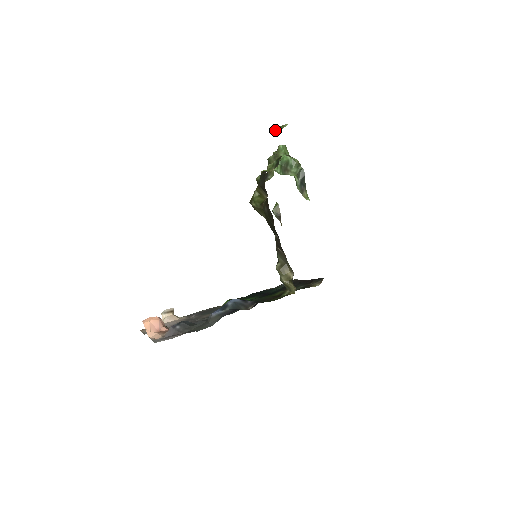
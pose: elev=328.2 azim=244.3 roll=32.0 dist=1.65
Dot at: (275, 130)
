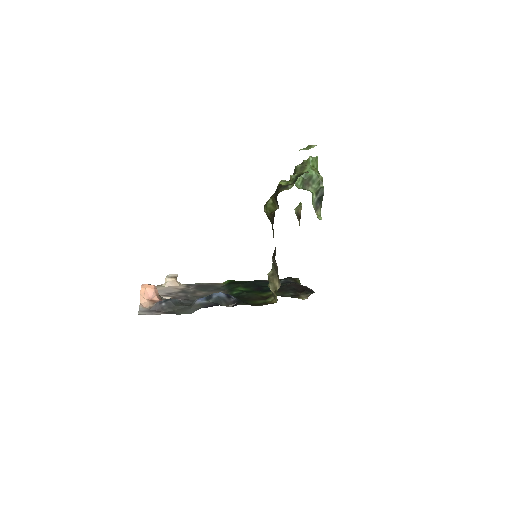
Dot at: occluded
